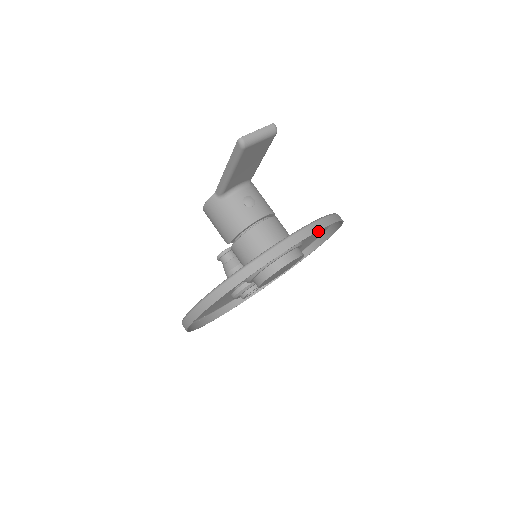
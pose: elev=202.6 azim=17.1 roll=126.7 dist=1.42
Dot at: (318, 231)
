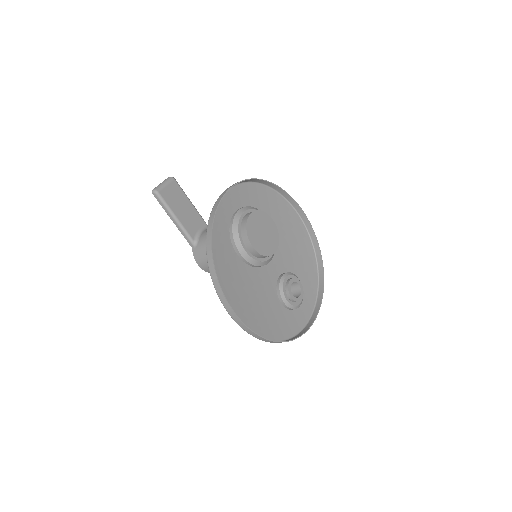
Dot at: (289, 217)
